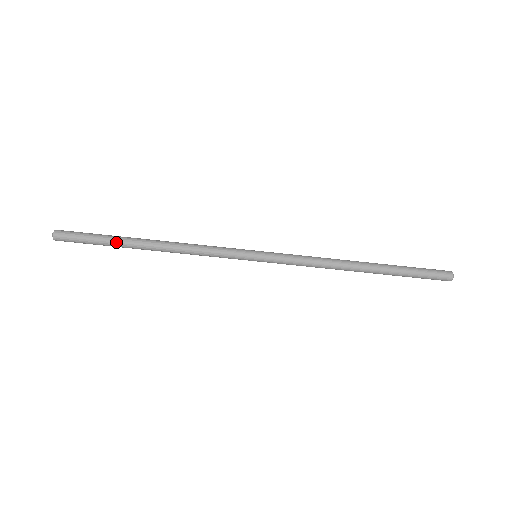
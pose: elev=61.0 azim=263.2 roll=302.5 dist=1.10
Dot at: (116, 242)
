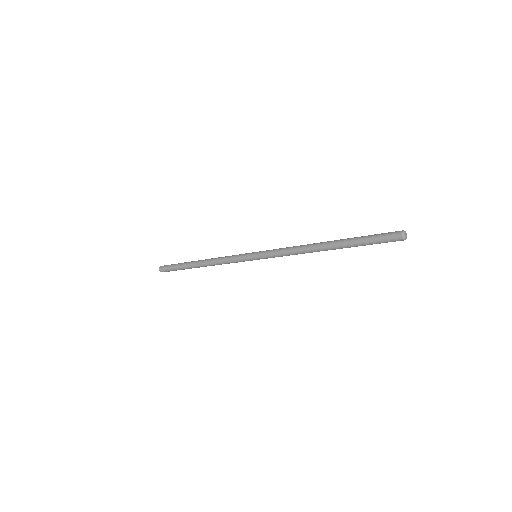
Dot at: (184, 266)
